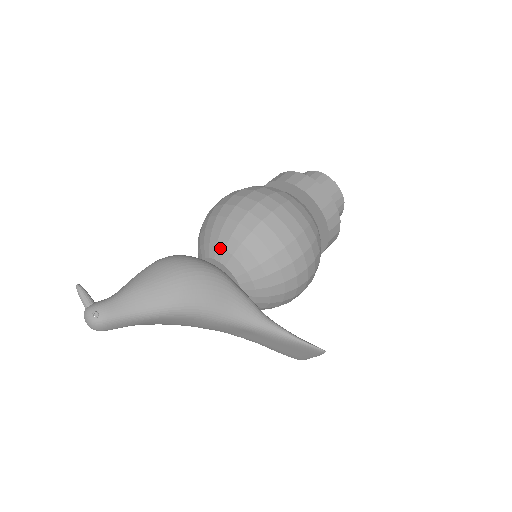
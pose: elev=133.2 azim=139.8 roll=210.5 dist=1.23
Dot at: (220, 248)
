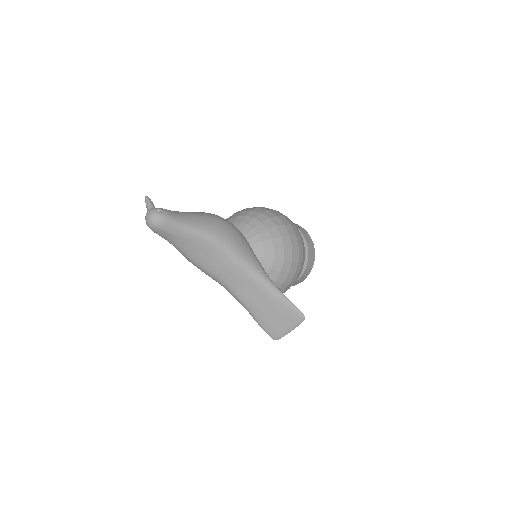
Dot at: (244, 224)
